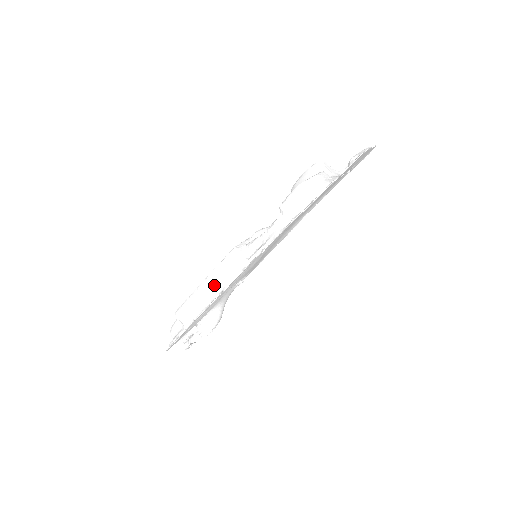
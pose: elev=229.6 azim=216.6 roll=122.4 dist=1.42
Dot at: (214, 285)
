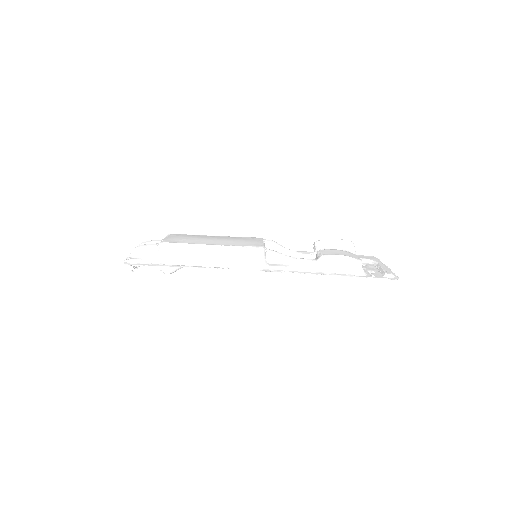
Dot at: (222, 256)
